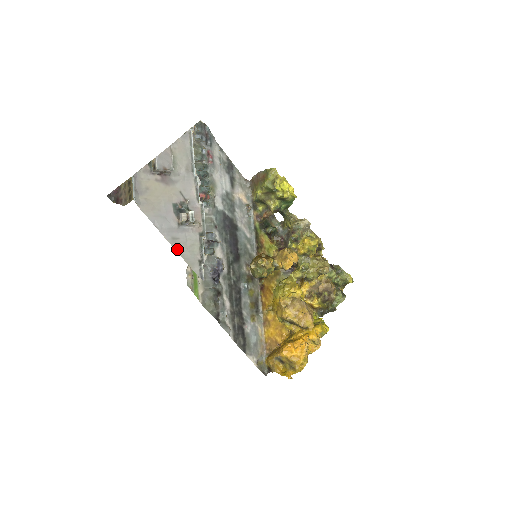
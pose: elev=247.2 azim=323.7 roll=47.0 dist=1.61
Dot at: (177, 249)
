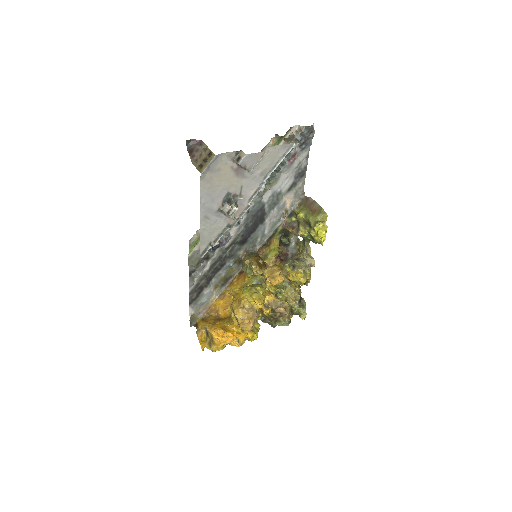
Dot at: (202, 225)
